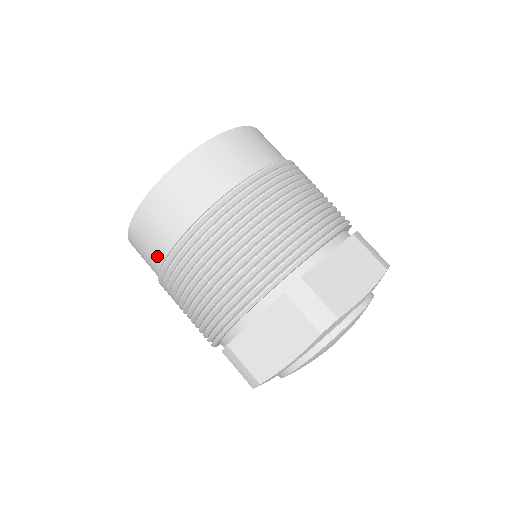
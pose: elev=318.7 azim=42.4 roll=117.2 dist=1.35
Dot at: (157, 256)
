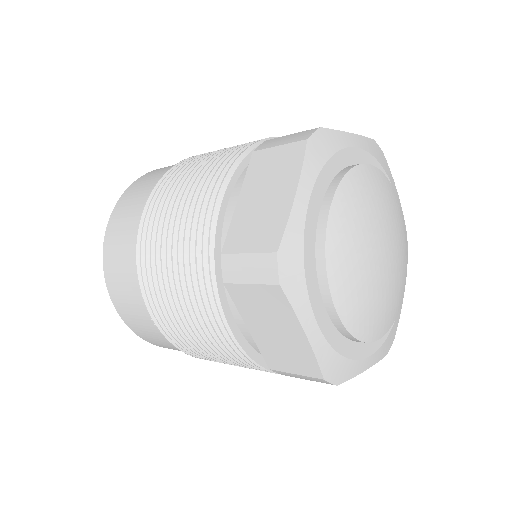
Dot at: (130, 256)
